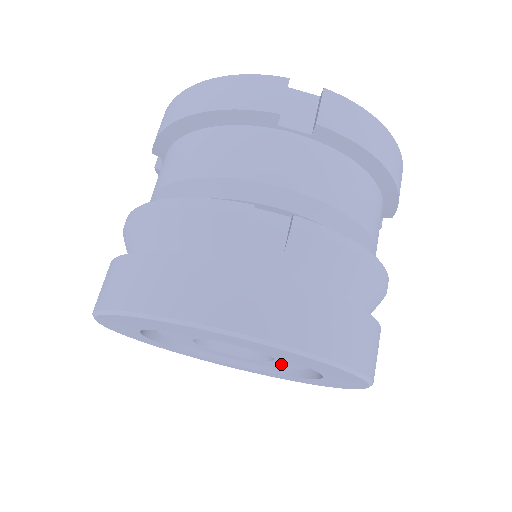
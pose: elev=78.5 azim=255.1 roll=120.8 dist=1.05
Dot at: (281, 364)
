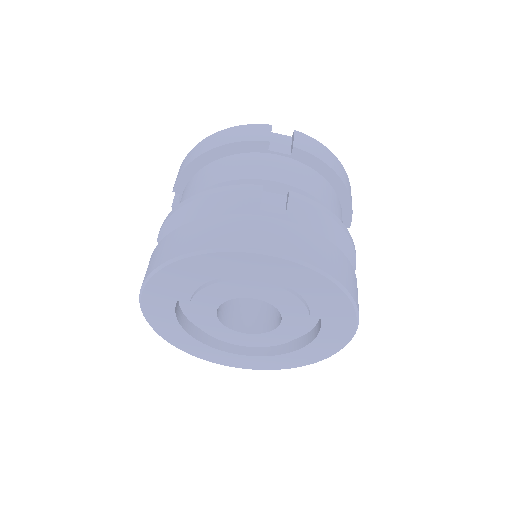
Dot at: (286, 330)
